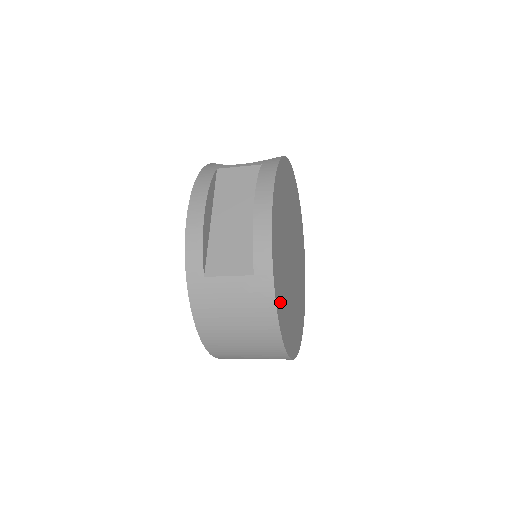
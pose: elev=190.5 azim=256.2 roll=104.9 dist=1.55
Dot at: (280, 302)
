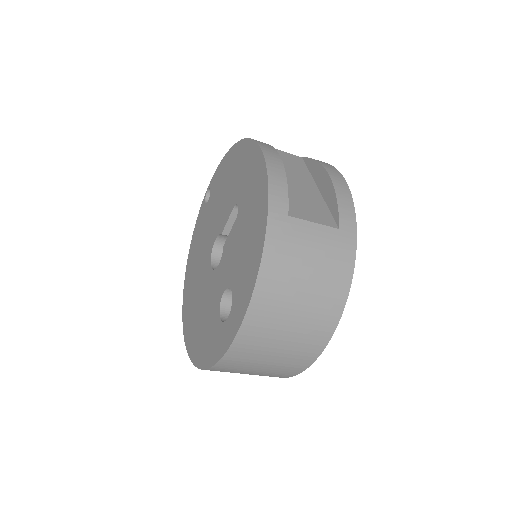
Dot at: occluded
